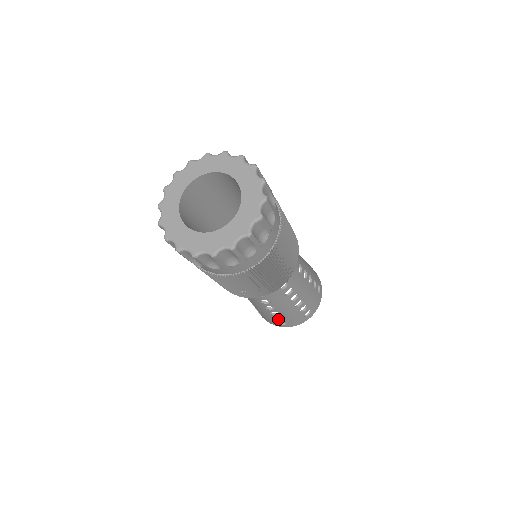
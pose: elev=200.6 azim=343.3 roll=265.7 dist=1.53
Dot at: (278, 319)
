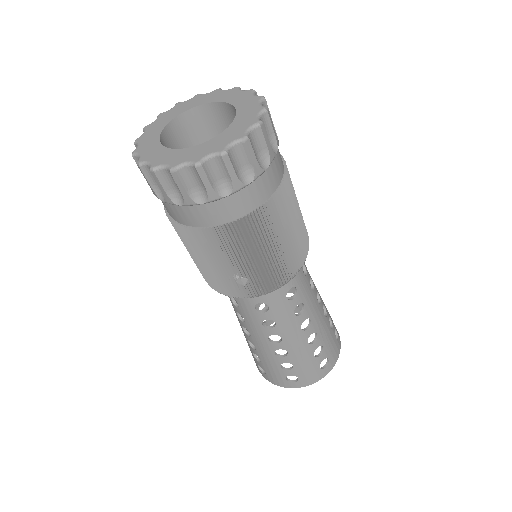
Dot at: (286, 369)
